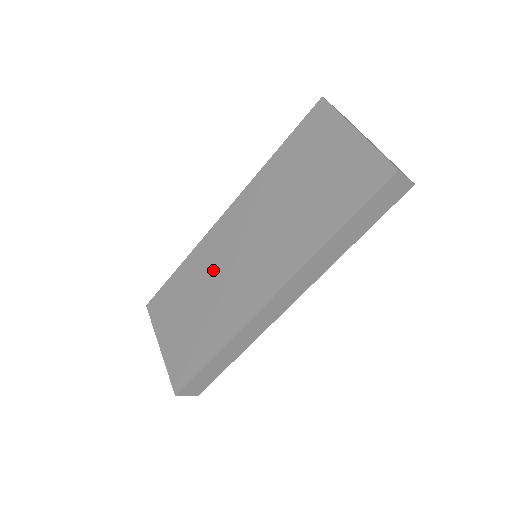
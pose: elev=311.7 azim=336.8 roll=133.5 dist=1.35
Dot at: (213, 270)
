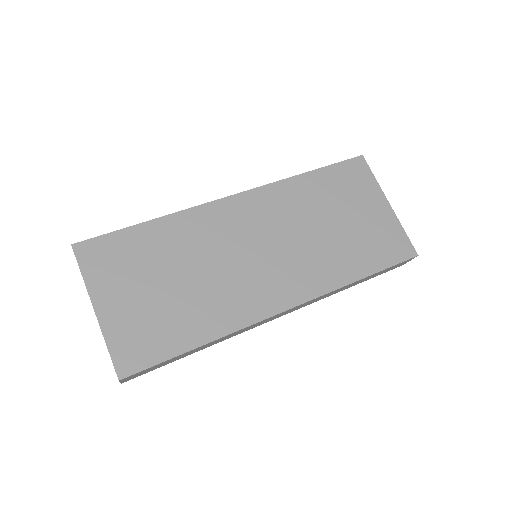
Dot at: (209, 249)
